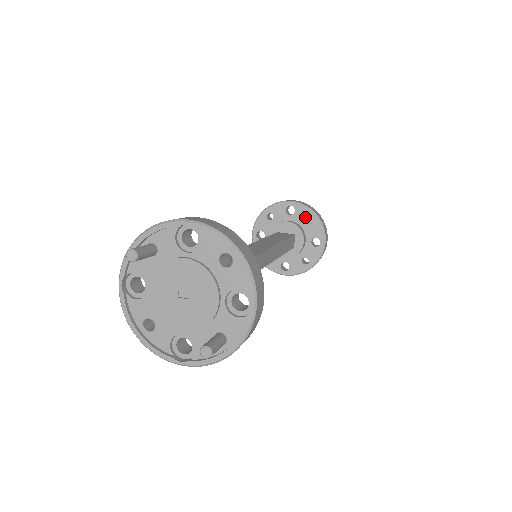
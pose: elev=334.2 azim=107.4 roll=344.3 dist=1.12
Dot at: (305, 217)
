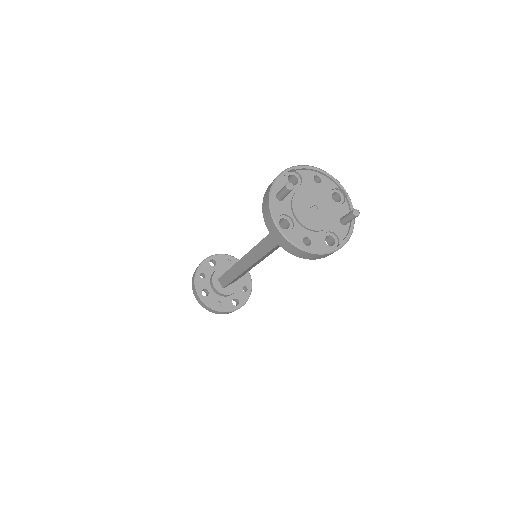
Dot at: (225, 261)
